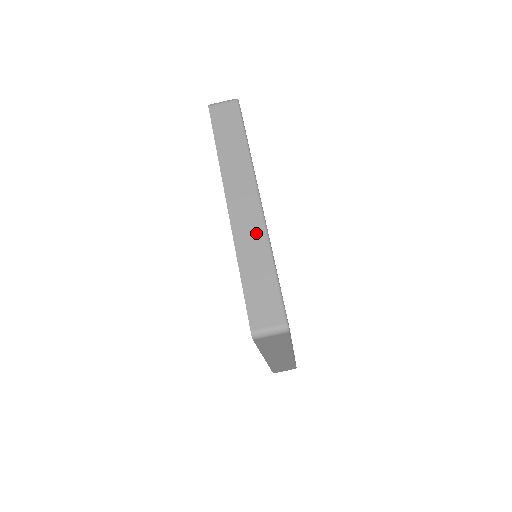
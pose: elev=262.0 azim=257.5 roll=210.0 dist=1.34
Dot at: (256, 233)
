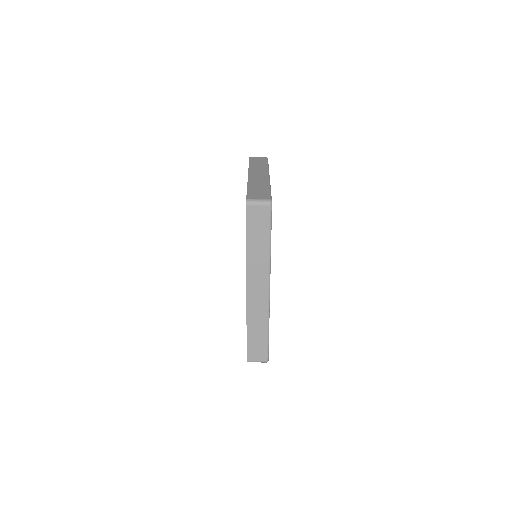
Dot at: (263, 180)
